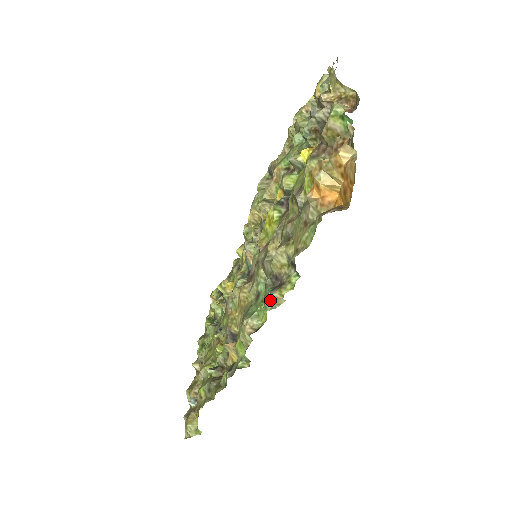
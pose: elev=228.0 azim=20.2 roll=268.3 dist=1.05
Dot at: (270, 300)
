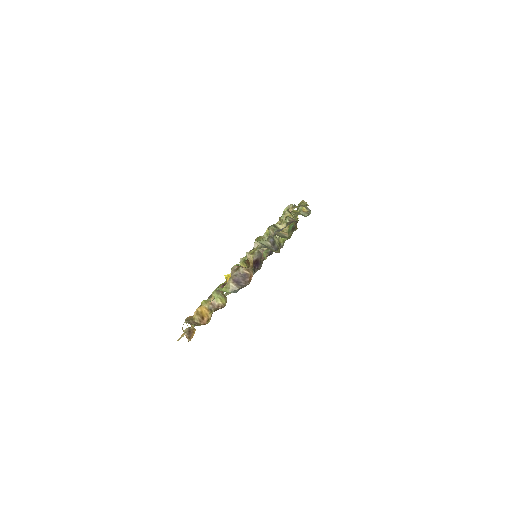
Dot at: occluded
